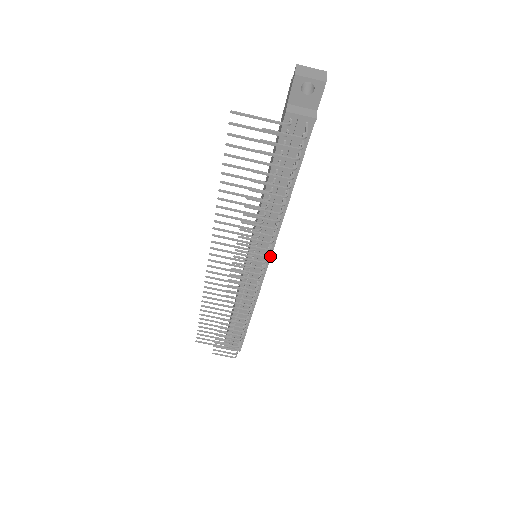
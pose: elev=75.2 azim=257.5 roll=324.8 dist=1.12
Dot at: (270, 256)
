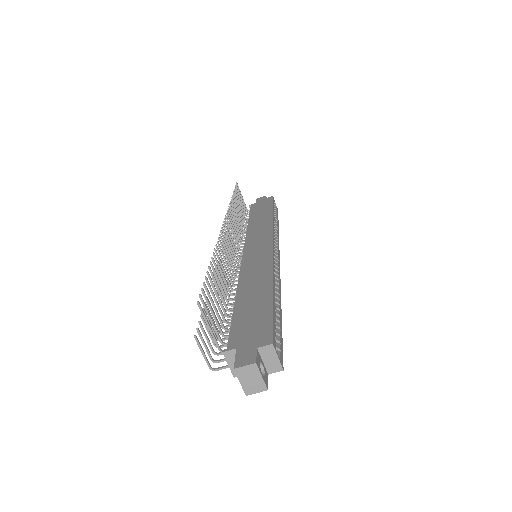
Dot at: occluded
